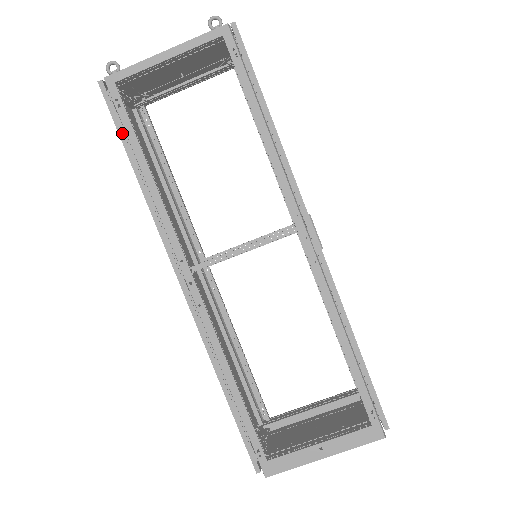
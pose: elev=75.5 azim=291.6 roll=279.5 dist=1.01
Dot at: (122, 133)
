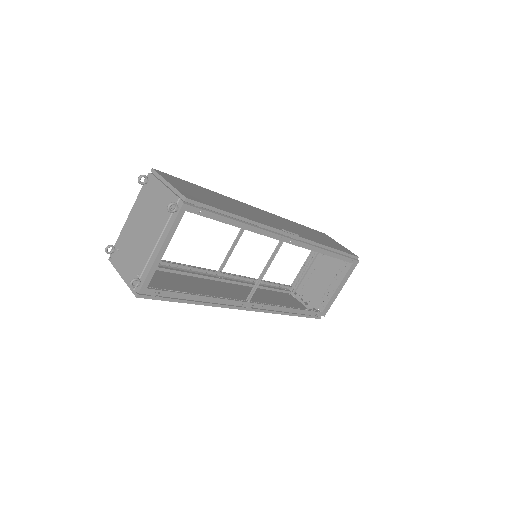
Dot at: (171, 300)
